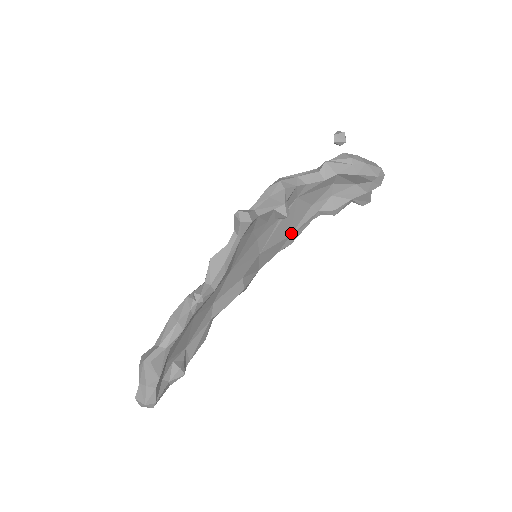
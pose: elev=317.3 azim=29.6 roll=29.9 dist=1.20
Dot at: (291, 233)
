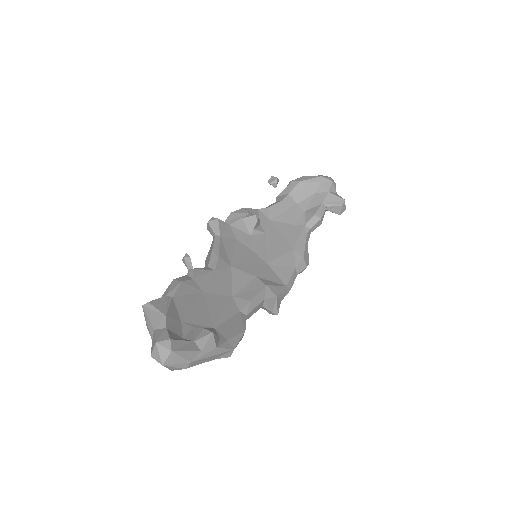
Dot at: (293, 248)
